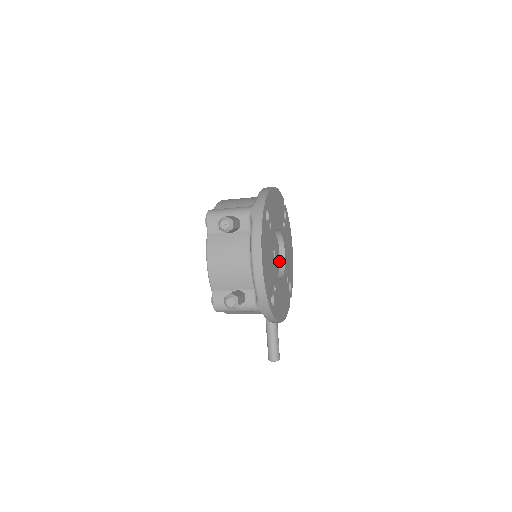
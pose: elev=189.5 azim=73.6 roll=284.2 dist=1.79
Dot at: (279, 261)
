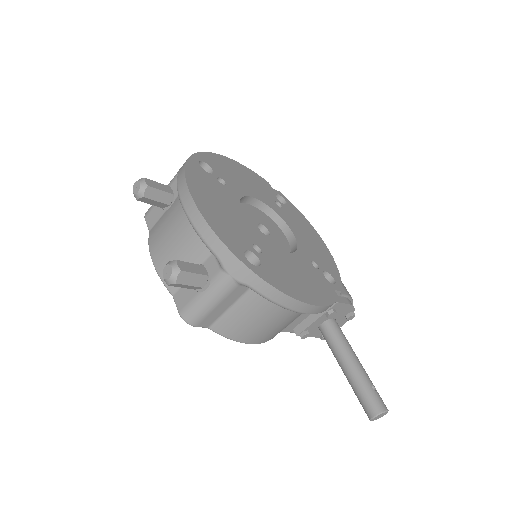
Dot at: (288, 245)
